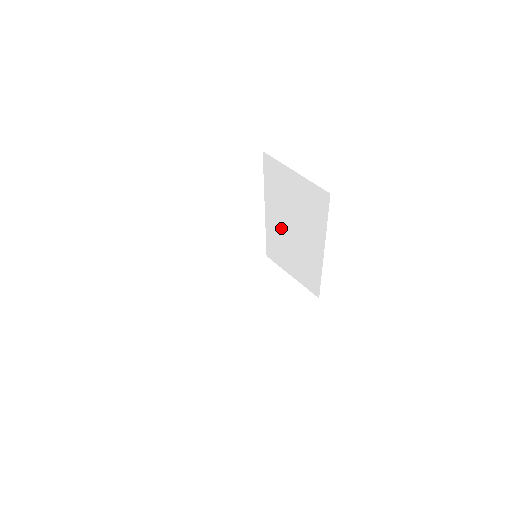
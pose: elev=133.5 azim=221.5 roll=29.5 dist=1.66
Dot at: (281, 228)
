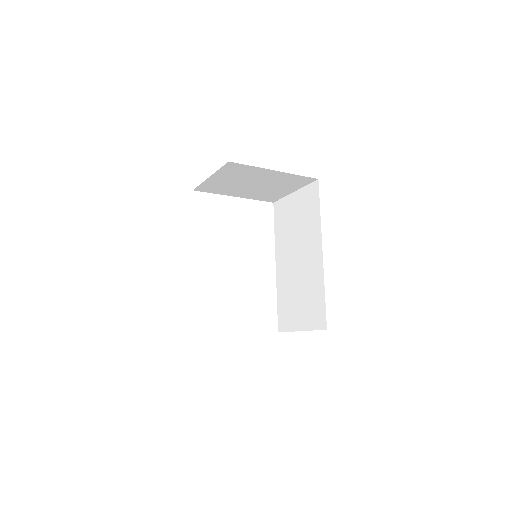
Dot at: (288, 270)
